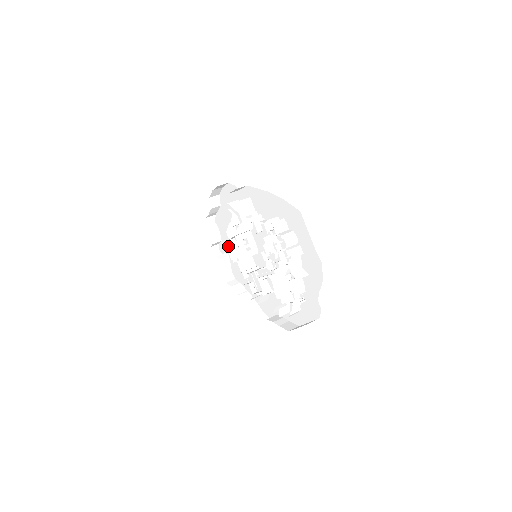
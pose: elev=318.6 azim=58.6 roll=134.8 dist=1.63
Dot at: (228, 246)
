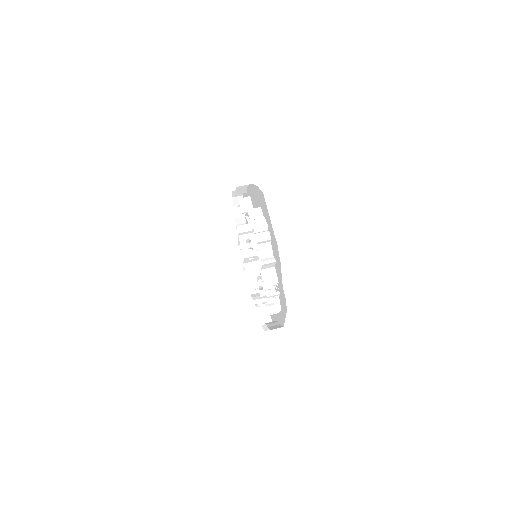
Dot at: (241, 250)
